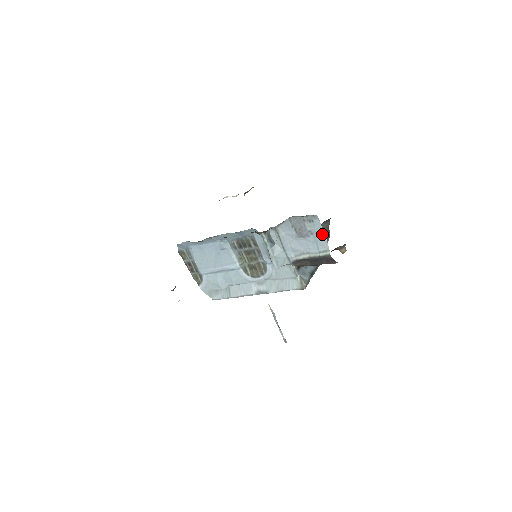
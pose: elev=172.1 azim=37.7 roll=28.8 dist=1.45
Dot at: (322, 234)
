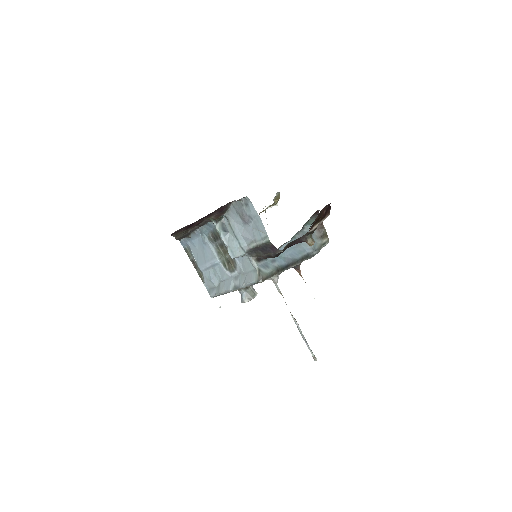
Dot at: (259, 218)
